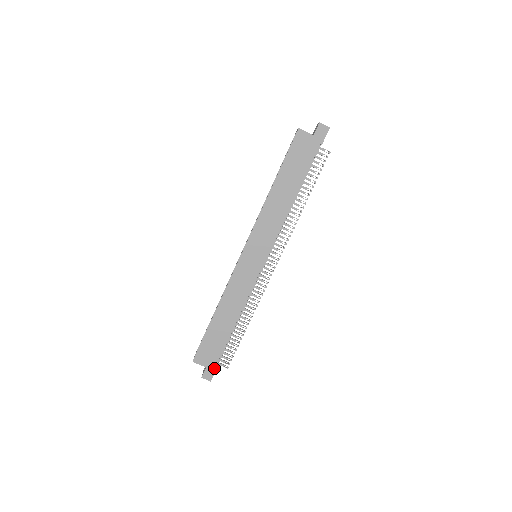
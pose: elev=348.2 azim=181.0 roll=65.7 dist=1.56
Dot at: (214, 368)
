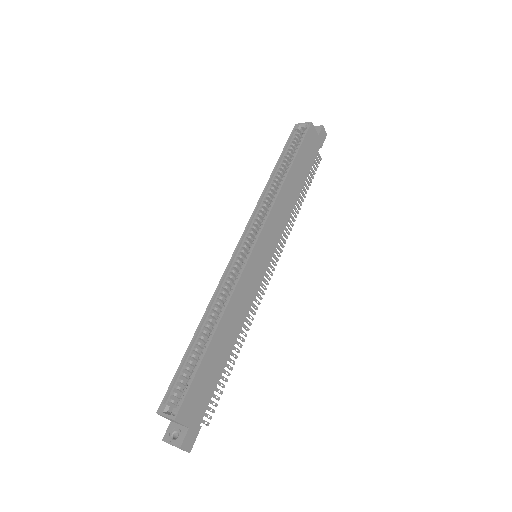
Dot at: (198, 427)
